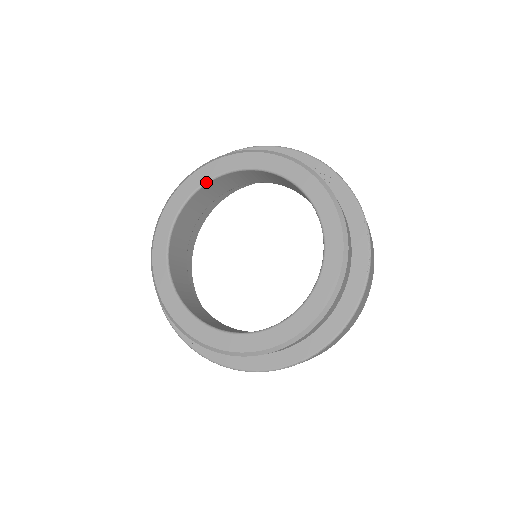
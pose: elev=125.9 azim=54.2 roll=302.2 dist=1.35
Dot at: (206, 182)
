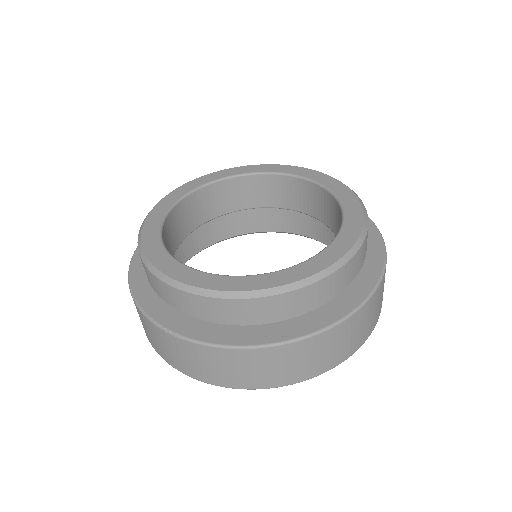
Dot at: (168, 211)
